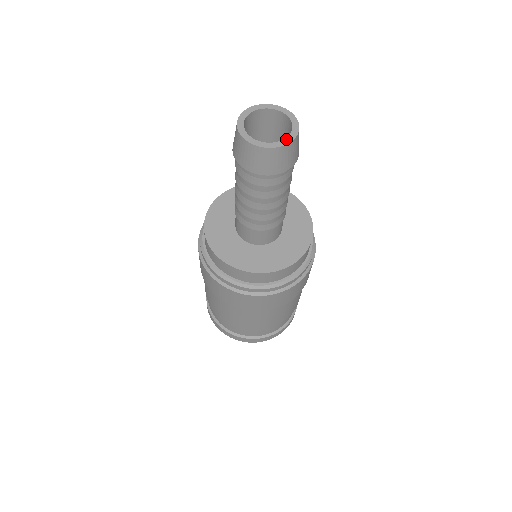
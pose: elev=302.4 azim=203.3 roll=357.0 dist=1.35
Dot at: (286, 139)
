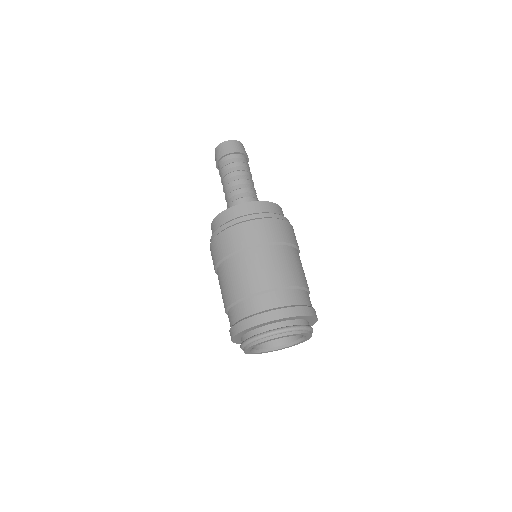
Dot at: (226, 143)
